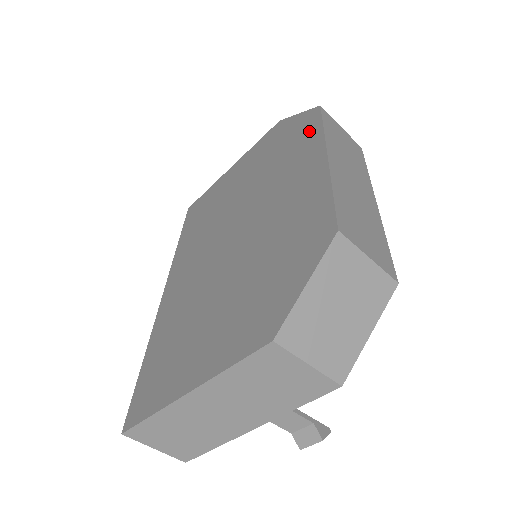
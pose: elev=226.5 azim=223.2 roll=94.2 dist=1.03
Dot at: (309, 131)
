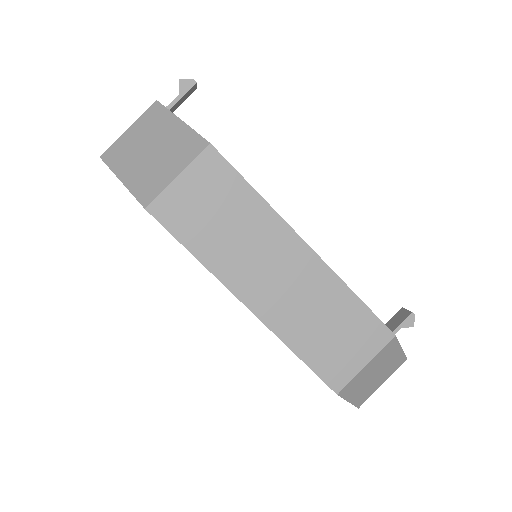
Dot at: occluded
